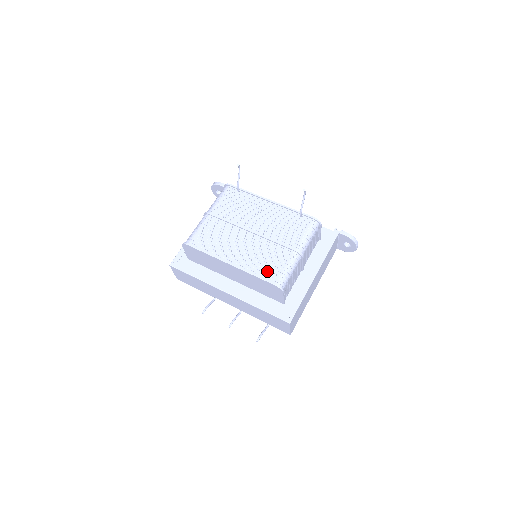
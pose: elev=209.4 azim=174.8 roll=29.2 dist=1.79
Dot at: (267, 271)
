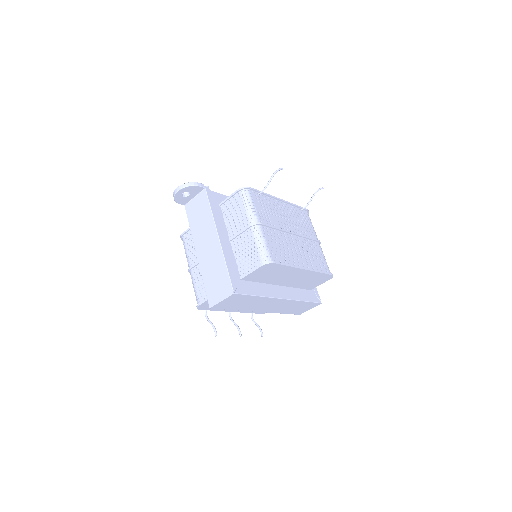
Dot at: (321, 265)
